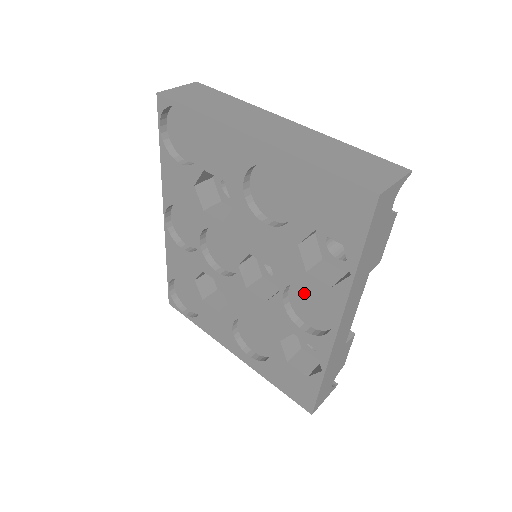
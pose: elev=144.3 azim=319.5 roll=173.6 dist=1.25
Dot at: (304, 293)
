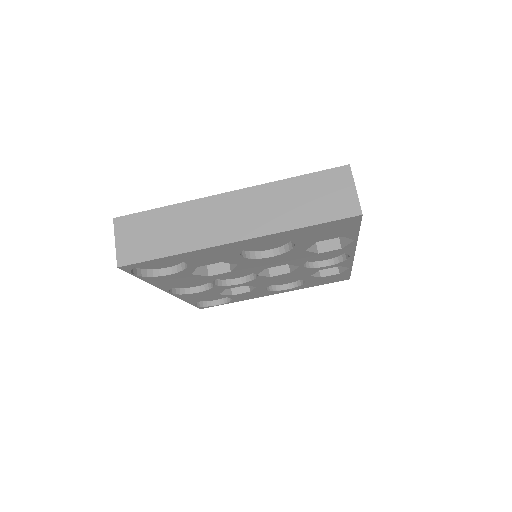
Dot at: occluded
